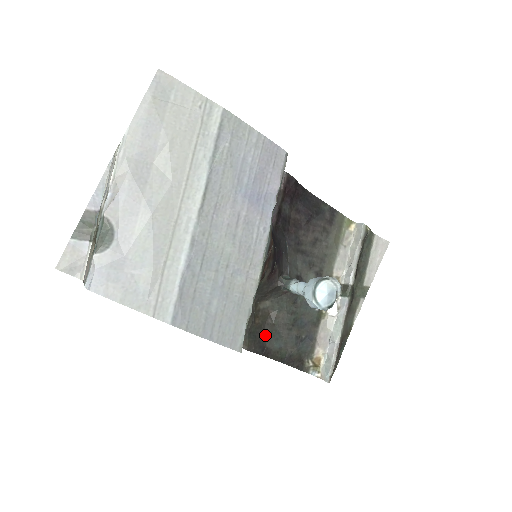
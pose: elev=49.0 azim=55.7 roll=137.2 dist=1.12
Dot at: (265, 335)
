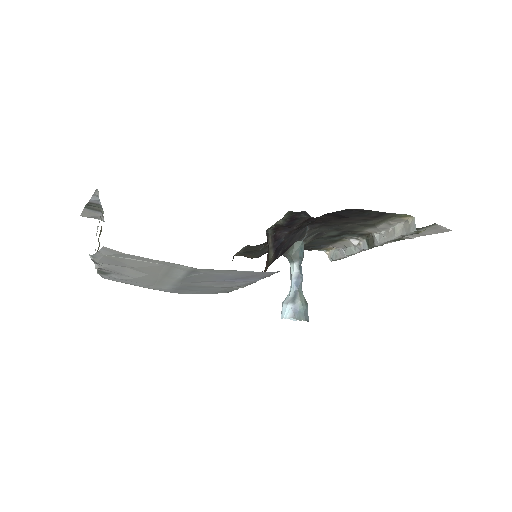
Dot at: occluded
